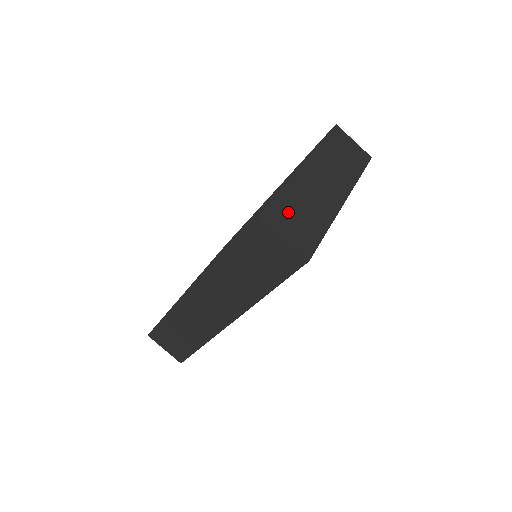
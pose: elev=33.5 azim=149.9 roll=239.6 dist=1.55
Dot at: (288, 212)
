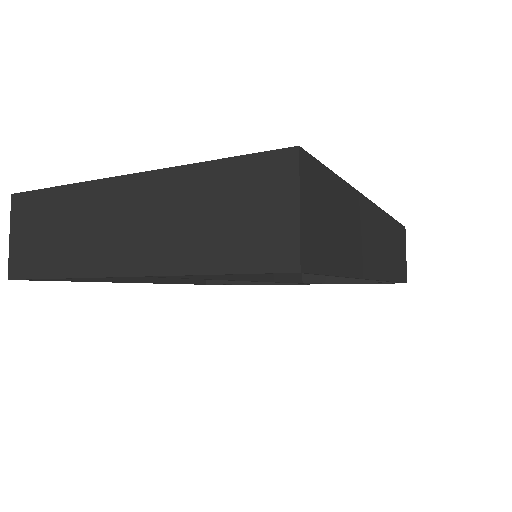
Dot at: (40, 216)
